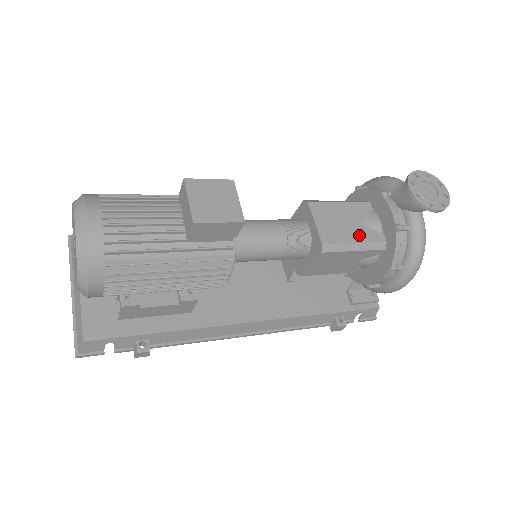
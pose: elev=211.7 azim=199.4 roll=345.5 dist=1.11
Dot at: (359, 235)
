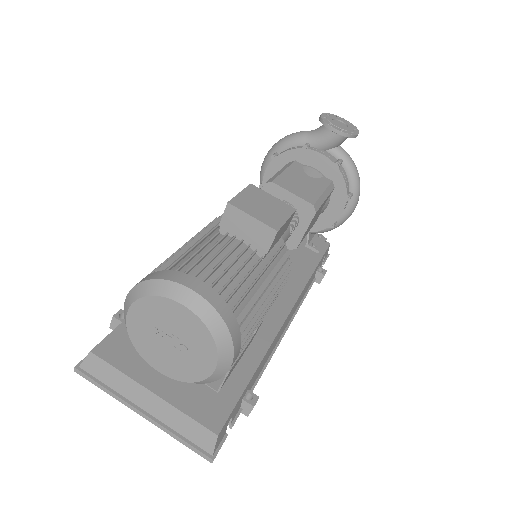
Dot at: (318, 186)
